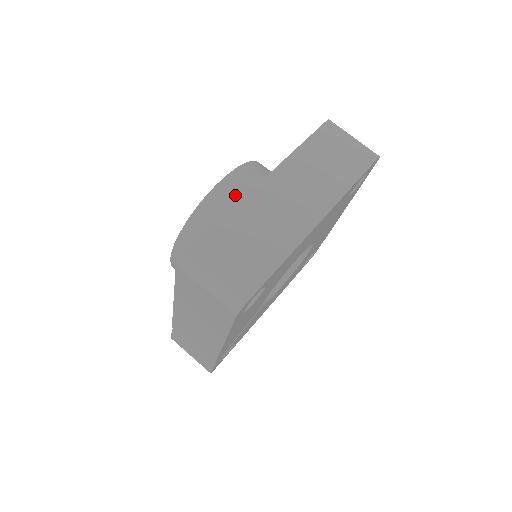
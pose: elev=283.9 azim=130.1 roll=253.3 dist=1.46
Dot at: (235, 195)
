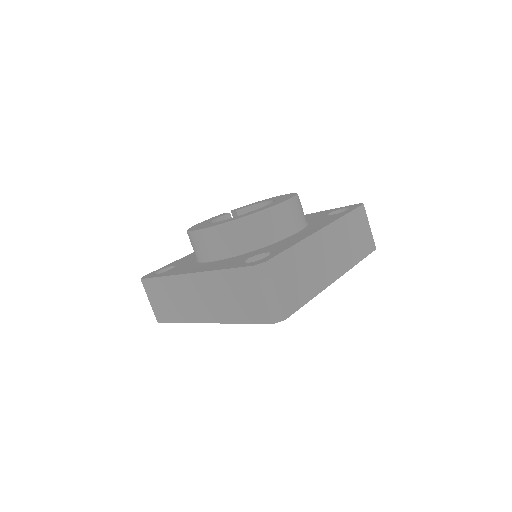
Dot at: (201, 247)
